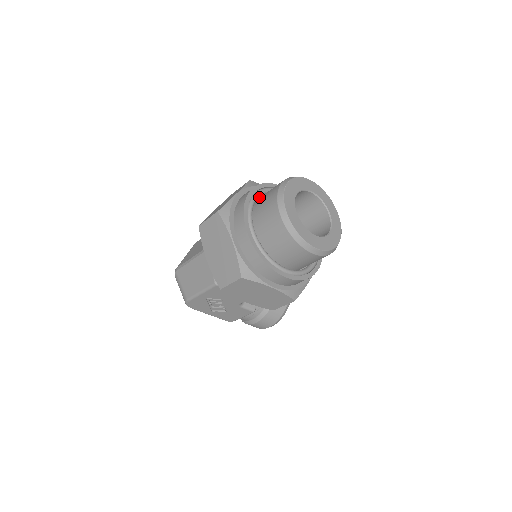
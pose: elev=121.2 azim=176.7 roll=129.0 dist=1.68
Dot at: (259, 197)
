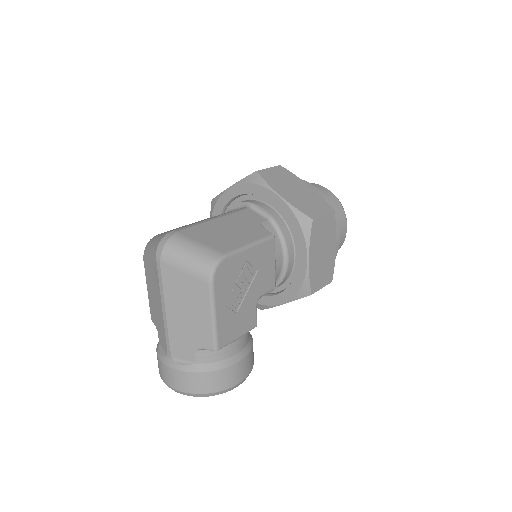
Dot at: occluded
